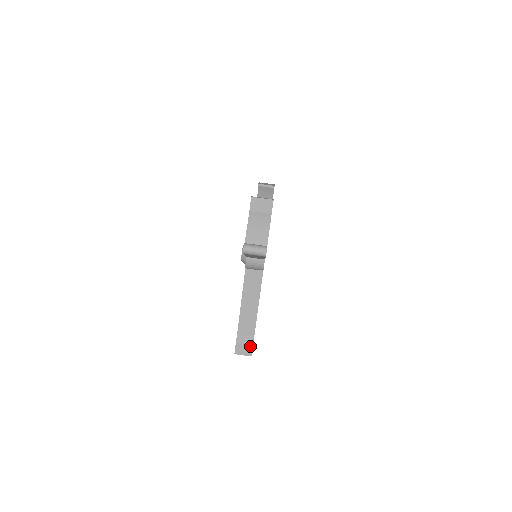
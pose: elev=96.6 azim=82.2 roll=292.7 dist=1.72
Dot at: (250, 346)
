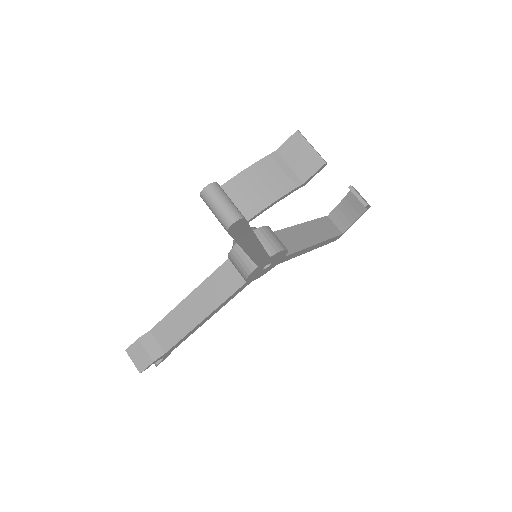
Dot at: (149, 359)
